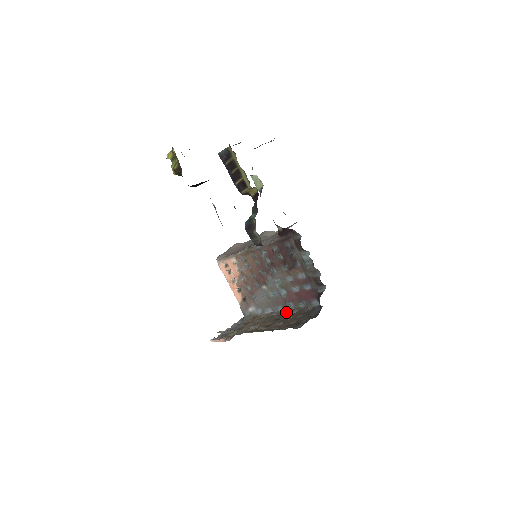
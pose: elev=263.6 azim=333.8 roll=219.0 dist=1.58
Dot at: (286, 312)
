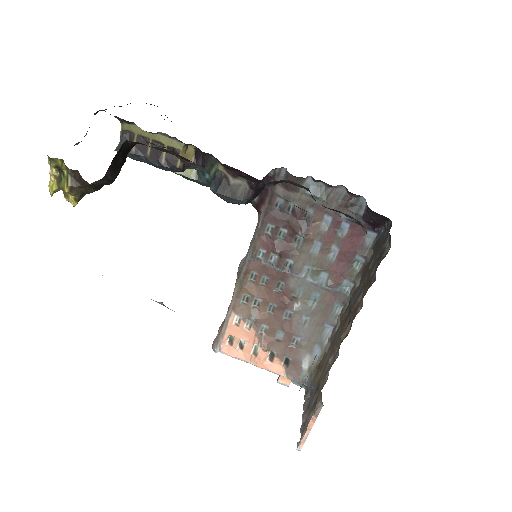
Dot at: (348, 302)
